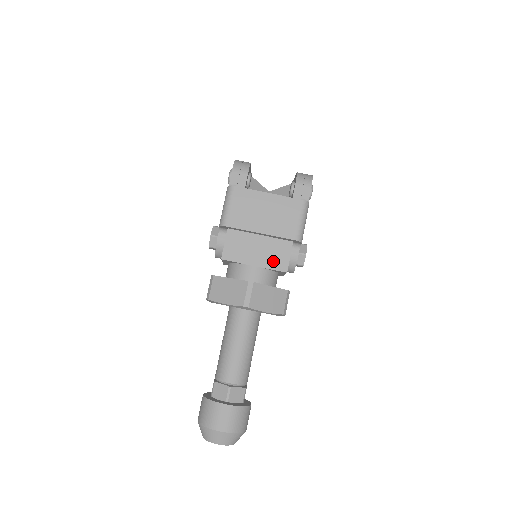
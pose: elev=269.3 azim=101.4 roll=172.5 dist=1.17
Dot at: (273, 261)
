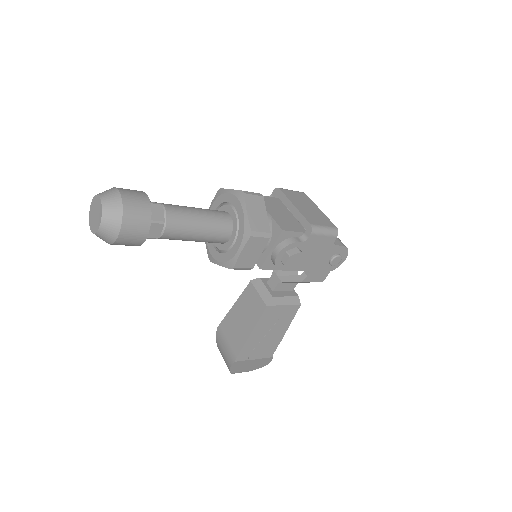
Dot at: (281, 222)
